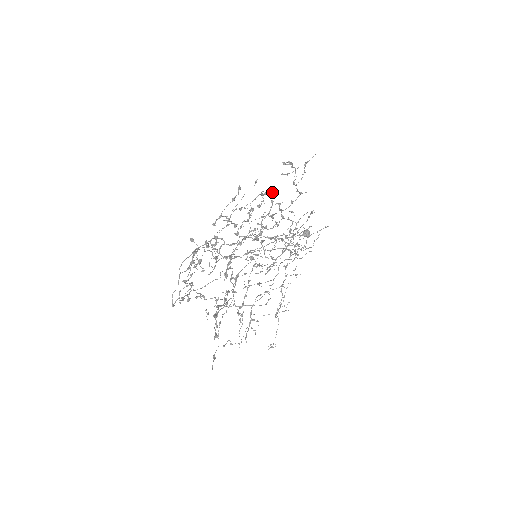
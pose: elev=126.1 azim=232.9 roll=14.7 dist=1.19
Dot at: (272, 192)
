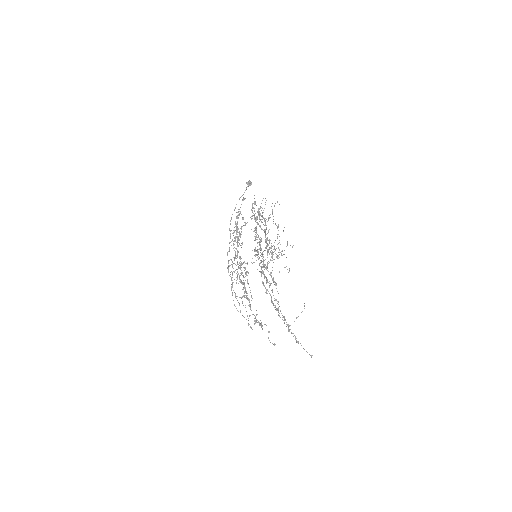
Dot at: (260, 250)
